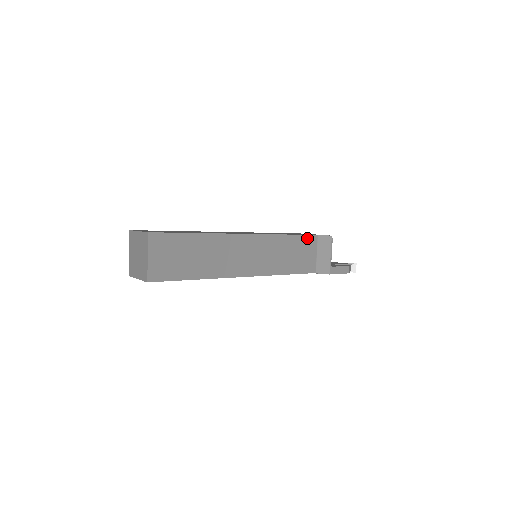
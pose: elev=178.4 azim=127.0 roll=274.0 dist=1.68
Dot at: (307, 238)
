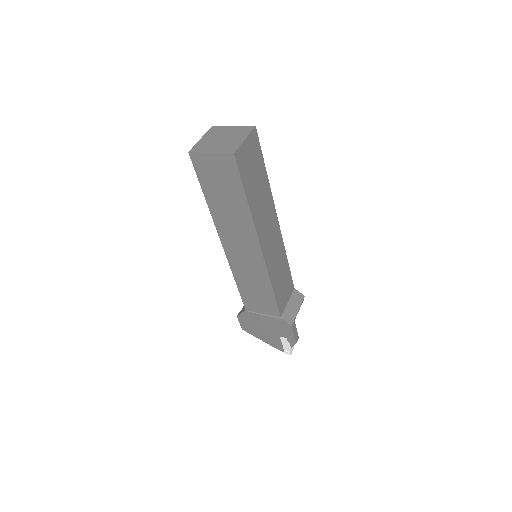
Dot at: (291, 280)
